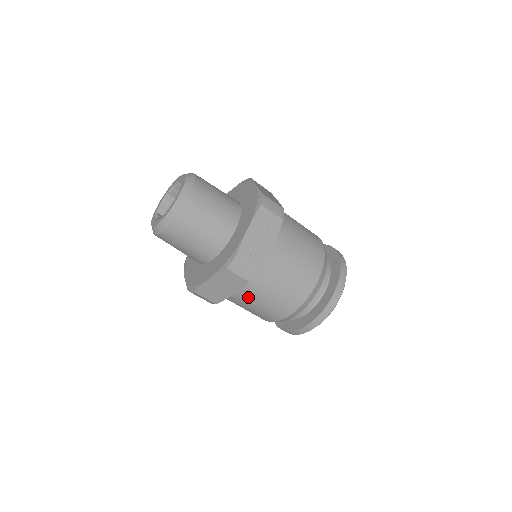
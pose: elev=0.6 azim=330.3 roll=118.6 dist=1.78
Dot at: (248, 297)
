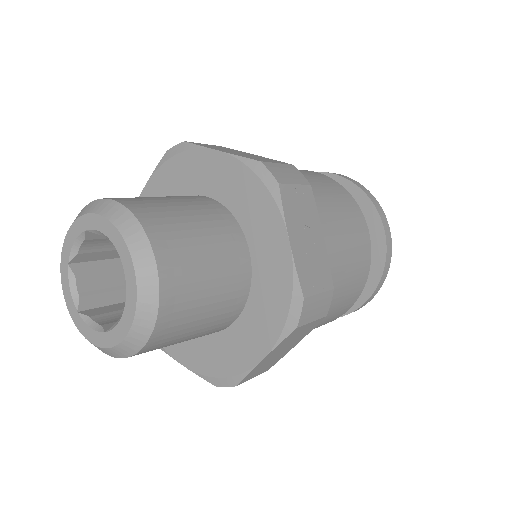
Dot at: occluded
